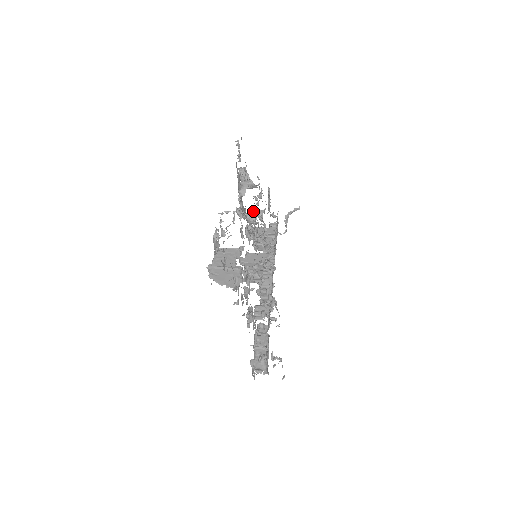
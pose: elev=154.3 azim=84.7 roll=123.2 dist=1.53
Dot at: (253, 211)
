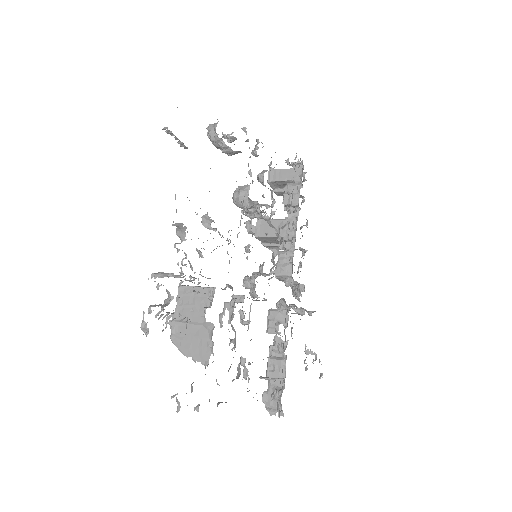
Dot at: (241, 192)
